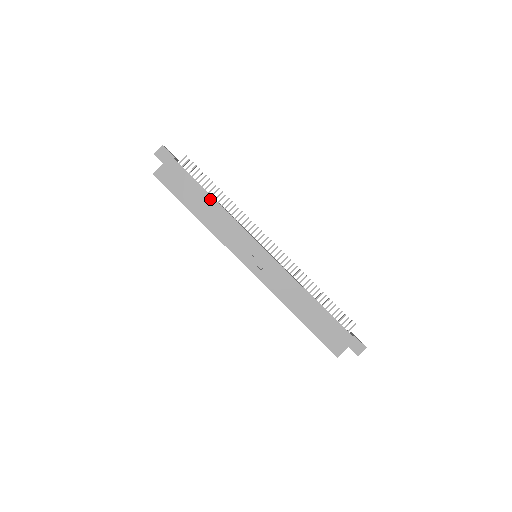
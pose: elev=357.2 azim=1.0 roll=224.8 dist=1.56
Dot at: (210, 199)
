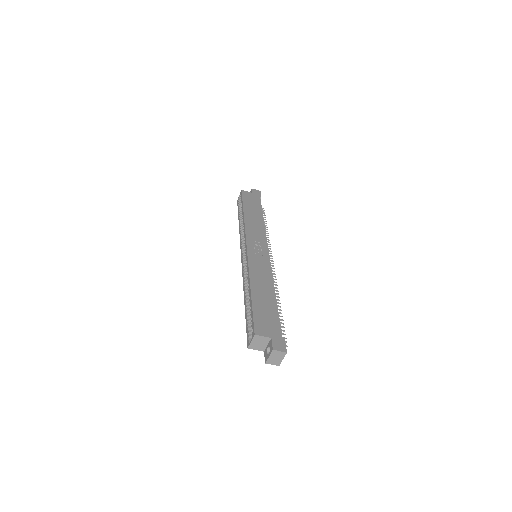
Dot at: (261, 217)
